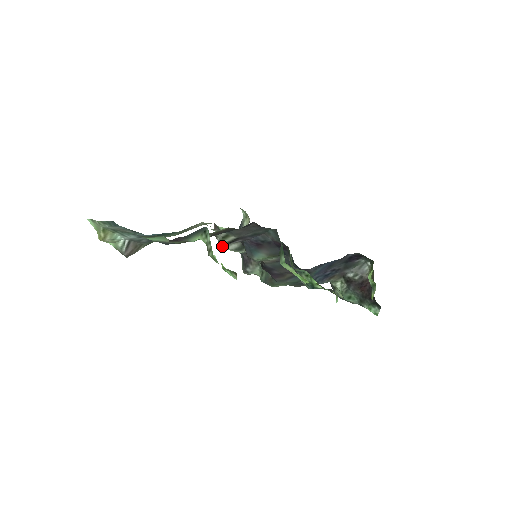
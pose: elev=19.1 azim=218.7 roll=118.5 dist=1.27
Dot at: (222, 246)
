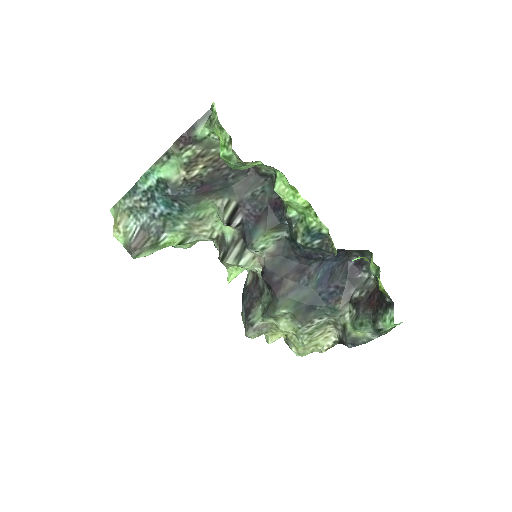
Dot at: (224, 260)
